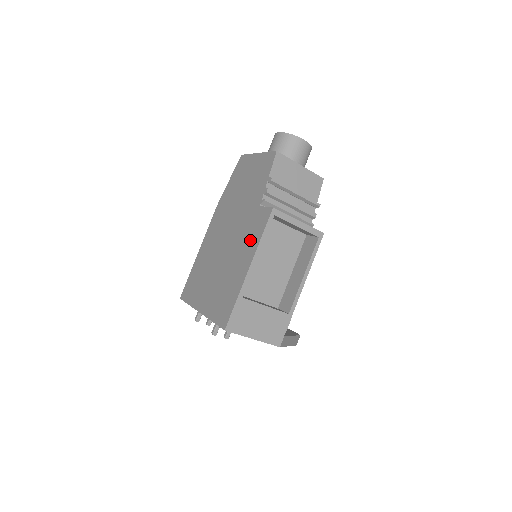
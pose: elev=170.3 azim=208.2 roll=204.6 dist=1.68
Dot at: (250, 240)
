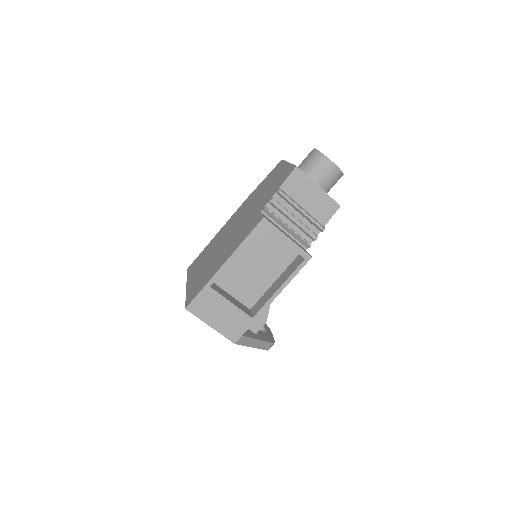
Dot at: (239, 239)
